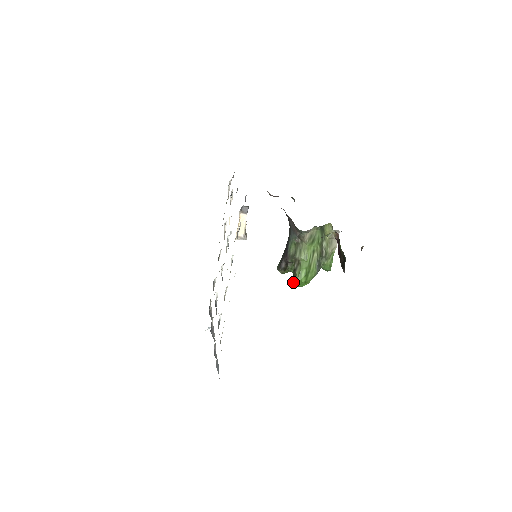
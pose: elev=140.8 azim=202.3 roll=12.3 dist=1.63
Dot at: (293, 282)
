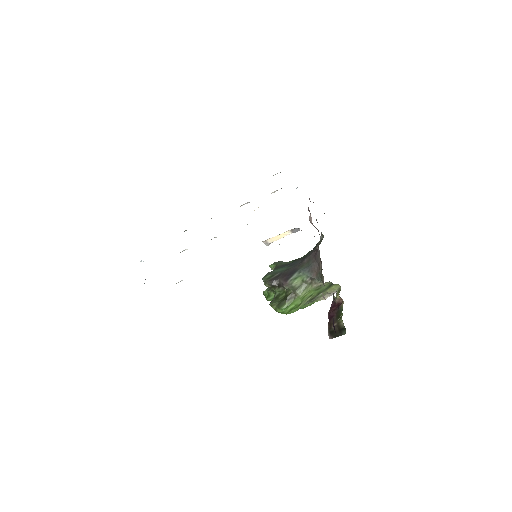
Dot at: (277, 307)
